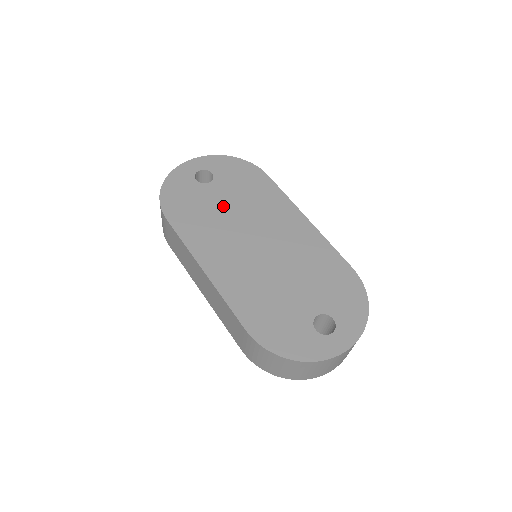
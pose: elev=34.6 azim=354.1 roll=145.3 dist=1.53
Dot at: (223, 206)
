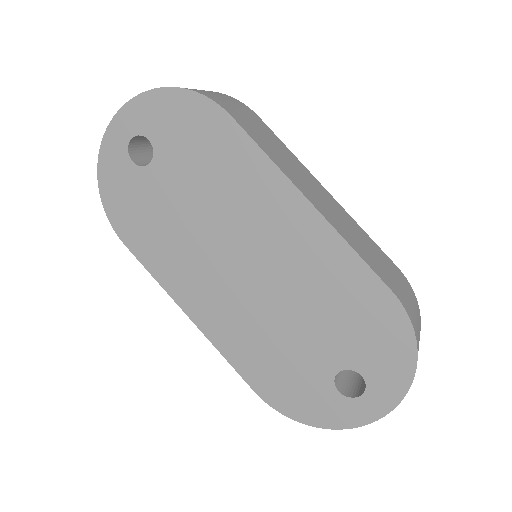
Dot at: (181, 206)
